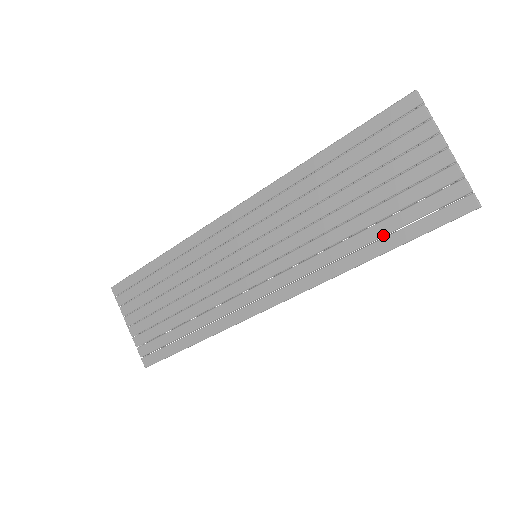
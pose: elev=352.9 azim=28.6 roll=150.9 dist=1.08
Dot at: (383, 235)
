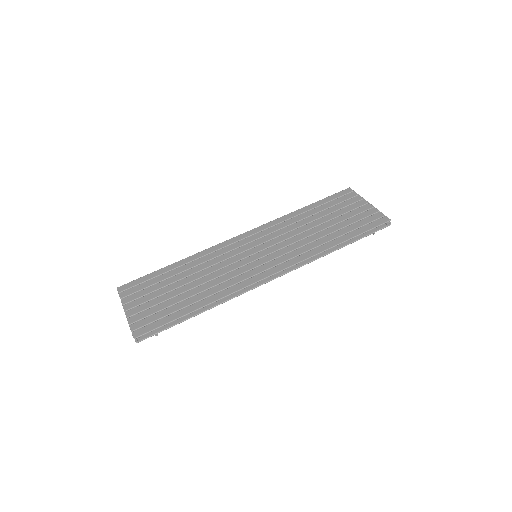
Dot at: (342, 235)
